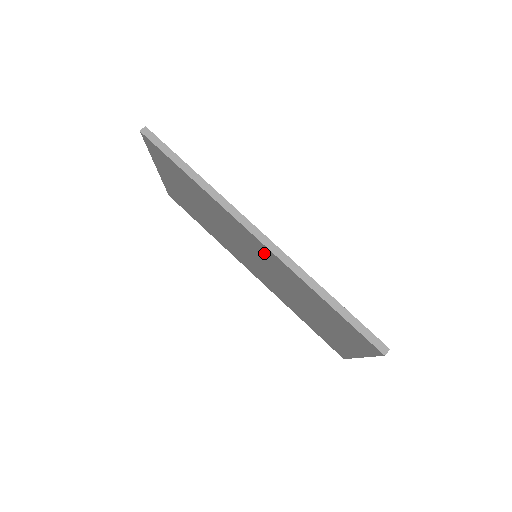
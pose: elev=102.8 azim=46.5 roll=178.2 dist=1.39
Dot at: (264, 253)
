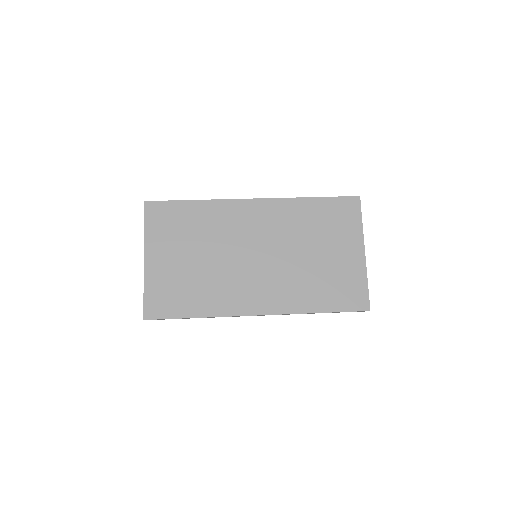
Dot at: (263, 216)
